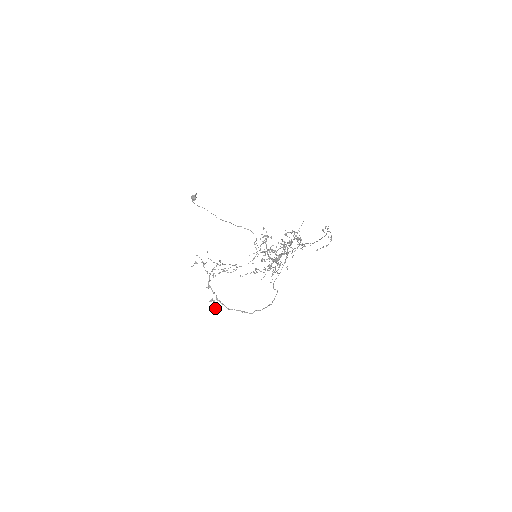
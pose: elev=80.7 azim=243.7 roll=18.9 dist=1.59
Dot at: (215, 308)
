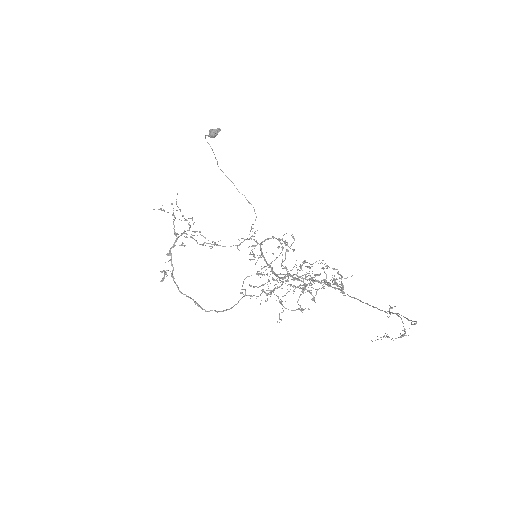
Dot at: (162, 281)
